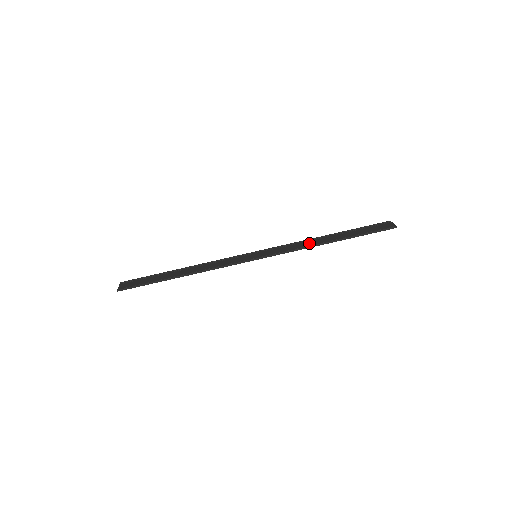
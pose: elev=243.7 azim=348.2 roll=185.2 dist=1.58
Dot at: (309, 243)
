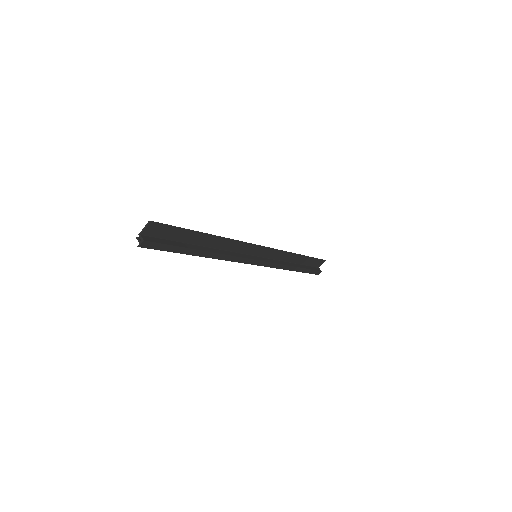
Dot at: (286, 256)
